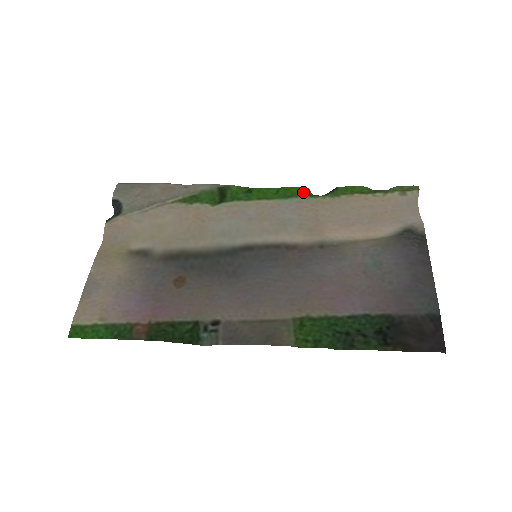
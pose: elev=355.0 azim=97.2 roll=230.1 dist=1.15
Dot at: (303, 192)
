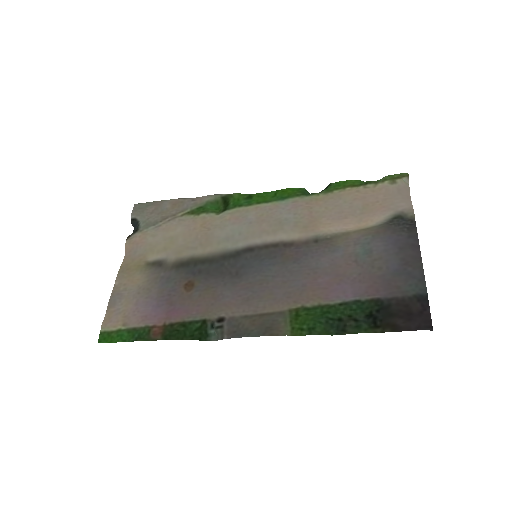
Dot at: (298, 192)
